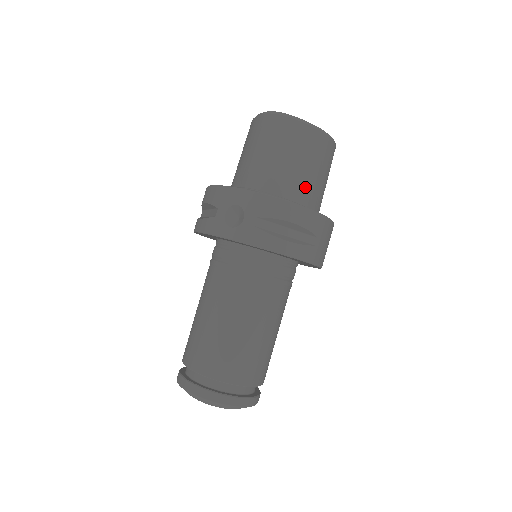
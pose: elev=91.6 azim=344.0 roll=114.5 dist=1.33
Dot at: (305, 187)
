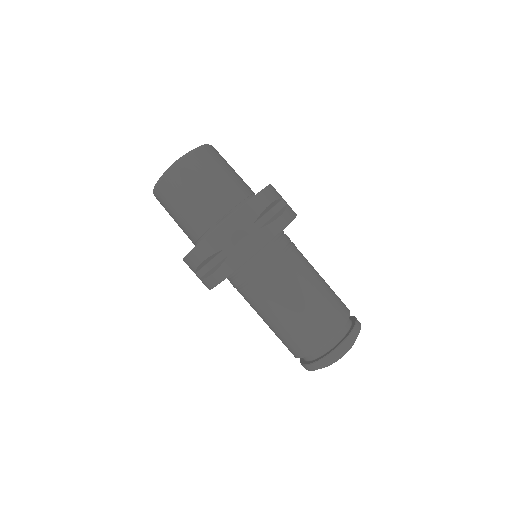
Dot at: (239, 184)
